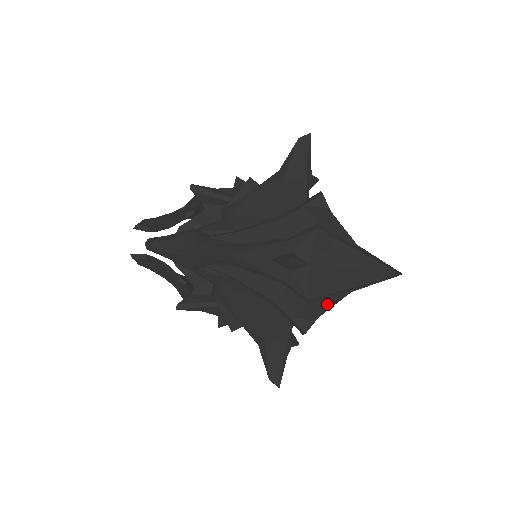
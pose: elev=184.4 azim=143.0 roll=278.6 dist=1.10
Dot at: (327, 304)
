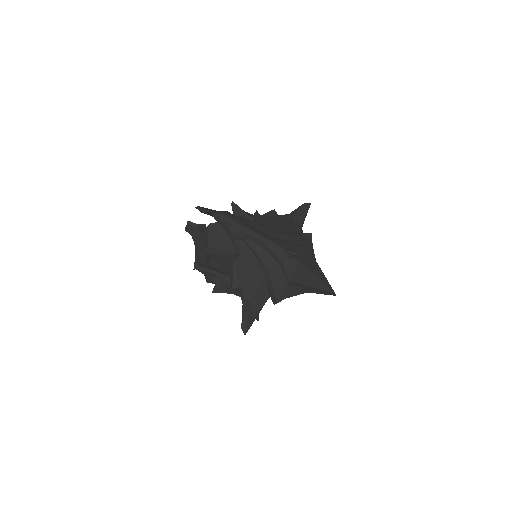
Dot at: (295, 291)
